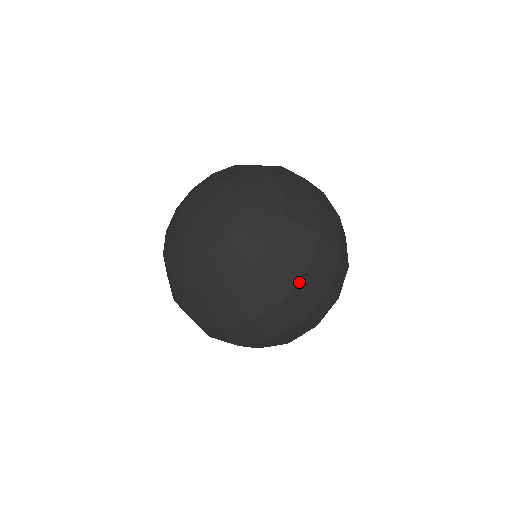
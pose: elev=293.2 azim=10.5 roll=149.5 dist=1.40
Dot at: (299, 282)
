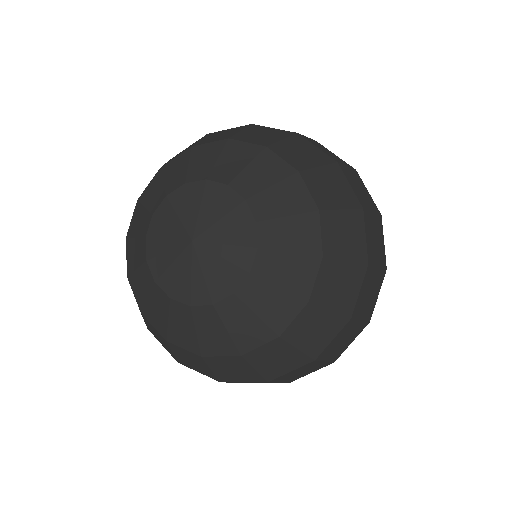
Dot at: occluded
